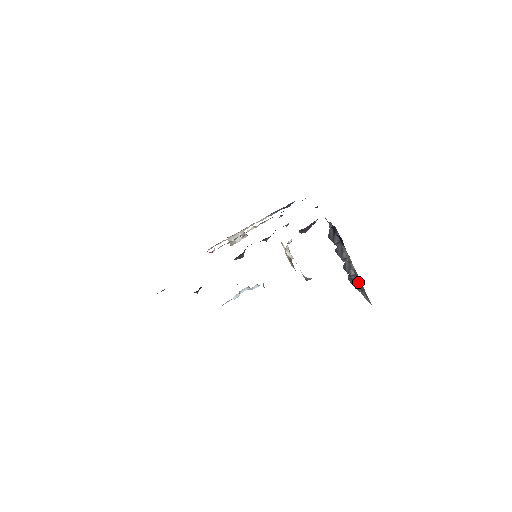
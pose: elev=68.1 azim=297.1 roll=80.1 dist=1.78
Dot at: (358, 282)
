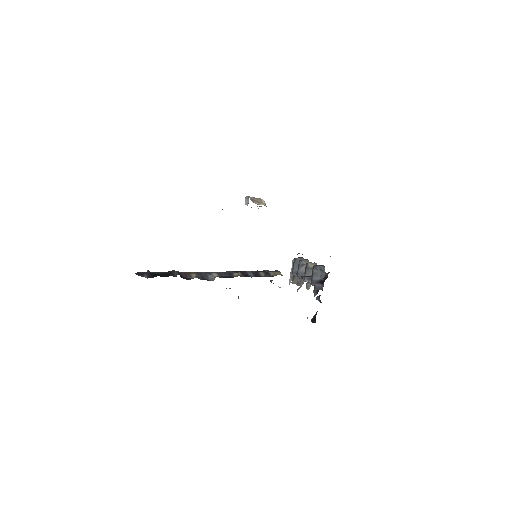
Dot at: occluded
